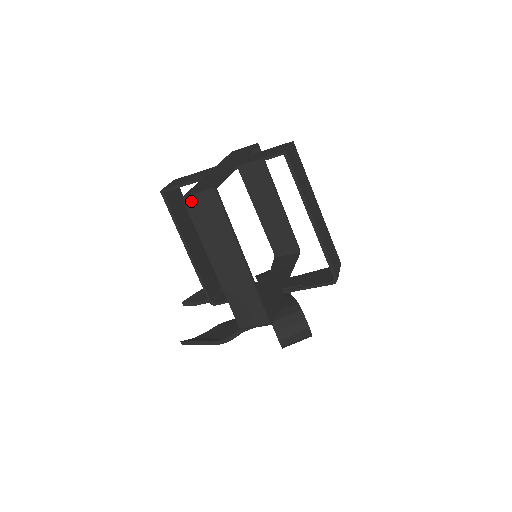
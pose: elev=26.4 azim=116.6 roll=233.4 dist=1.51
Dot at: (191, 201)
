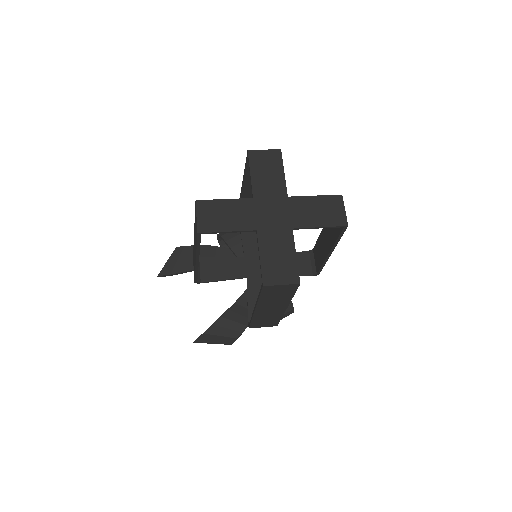
Dot at: (270, 288)
